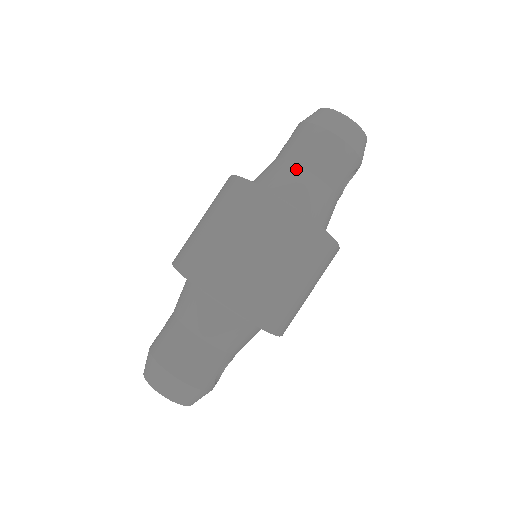
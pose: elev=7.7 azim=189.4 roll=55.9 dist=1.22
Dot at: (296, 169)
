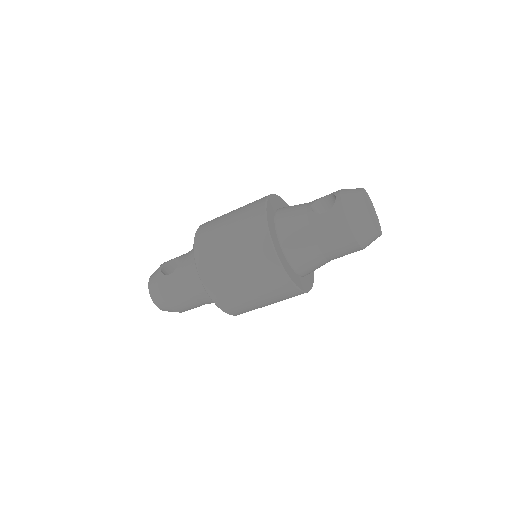
Dot at: (316, 251)
